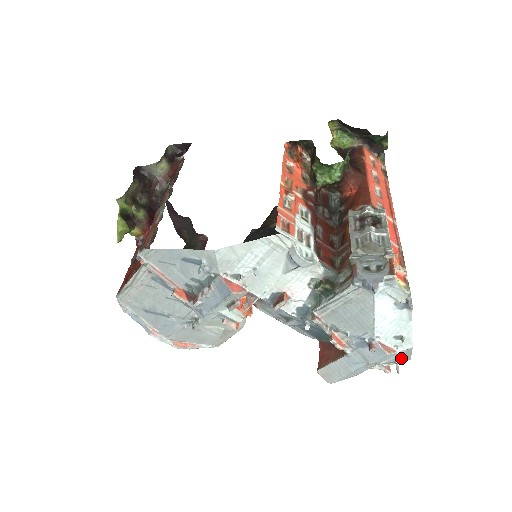
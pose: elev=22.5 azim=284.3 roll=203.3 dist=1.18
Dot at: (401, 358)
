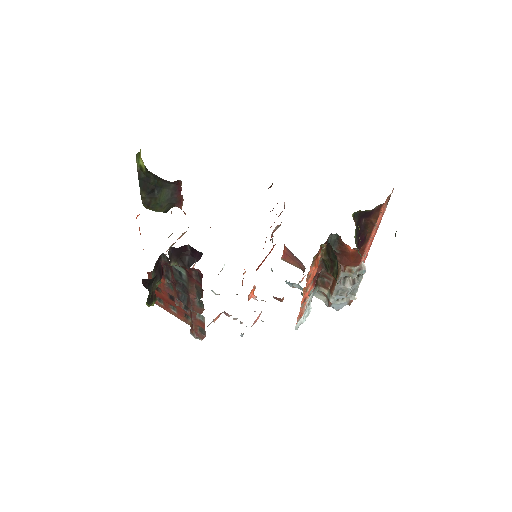
Dot at: occluded
